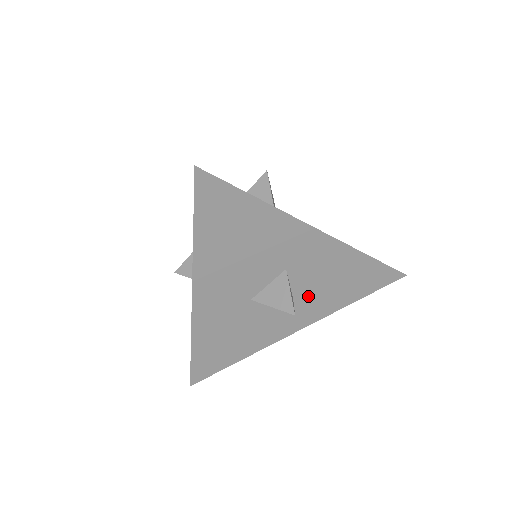
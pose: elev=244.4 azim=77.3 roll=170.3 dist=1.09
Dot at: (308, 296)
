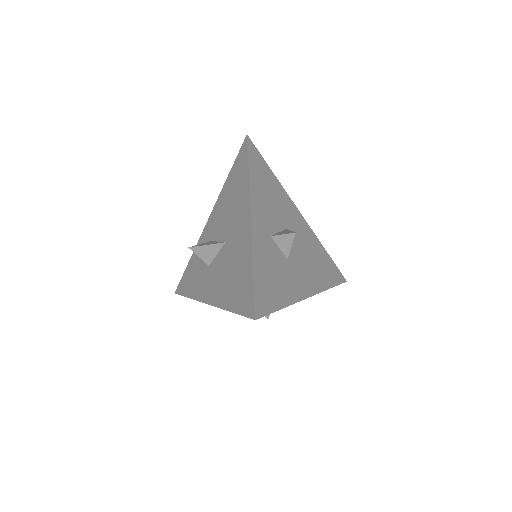
Dot at: occluded
